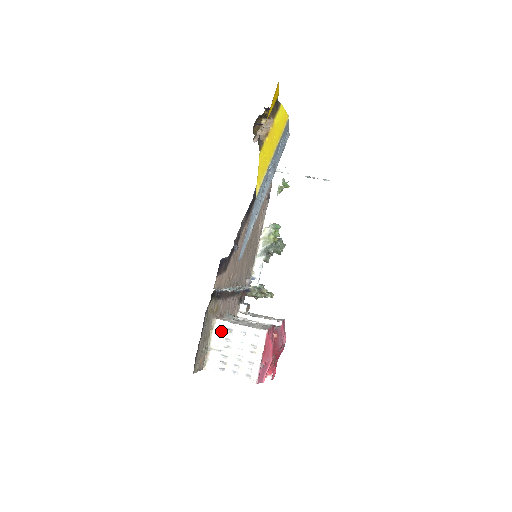
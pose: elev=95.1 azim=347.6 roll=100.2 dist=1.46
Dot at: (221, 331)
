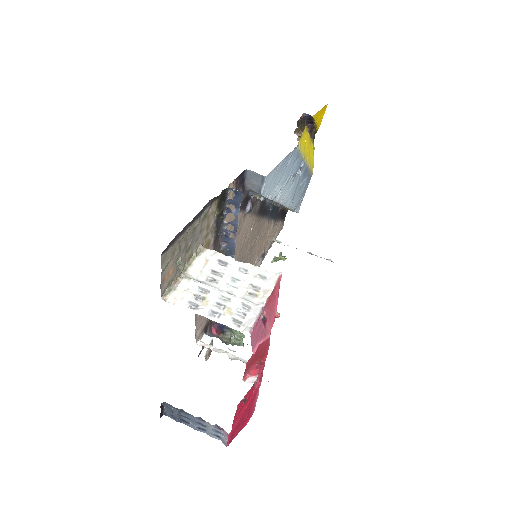
Dot at: (209, 261)
